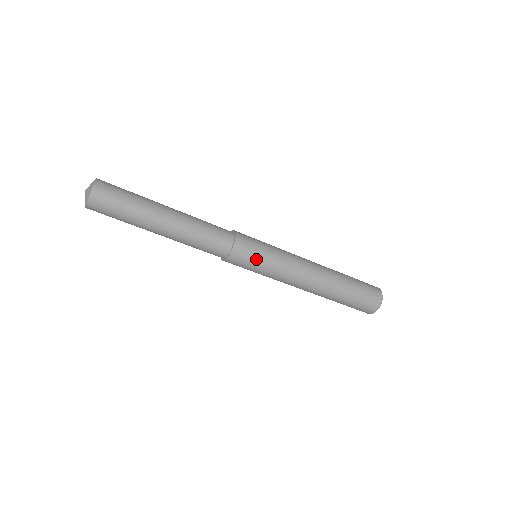
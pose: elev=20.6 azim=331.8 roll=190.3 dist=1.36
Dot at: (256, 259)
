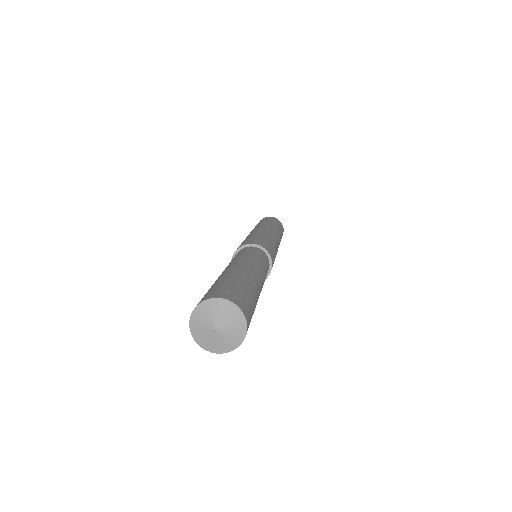
Dot at: occluded
